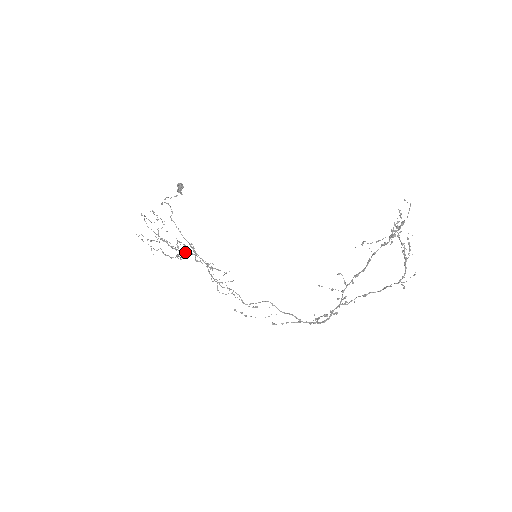
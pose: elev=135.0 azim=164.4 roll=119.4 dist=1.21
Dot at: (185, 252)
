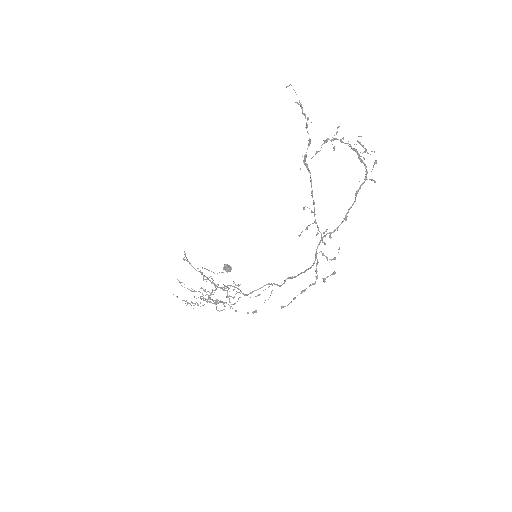
Dot at: (211, 292)
